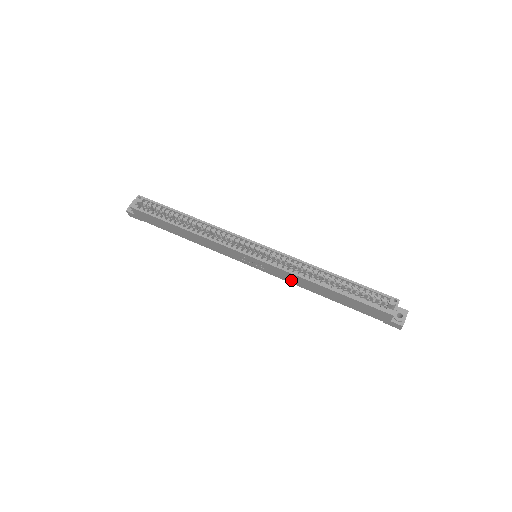
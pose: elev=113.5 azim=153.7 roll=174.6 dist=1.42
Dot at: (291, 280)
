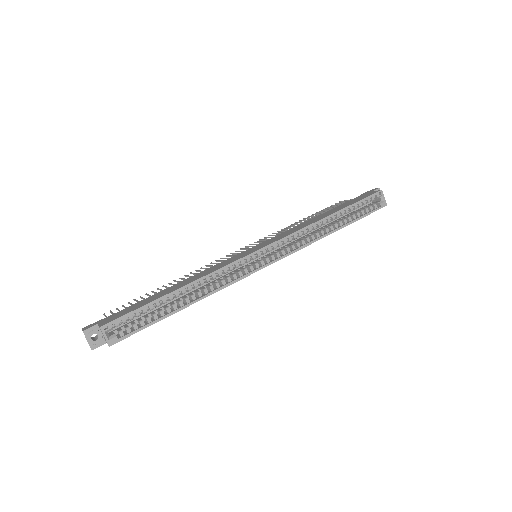
Dot at: occluded
